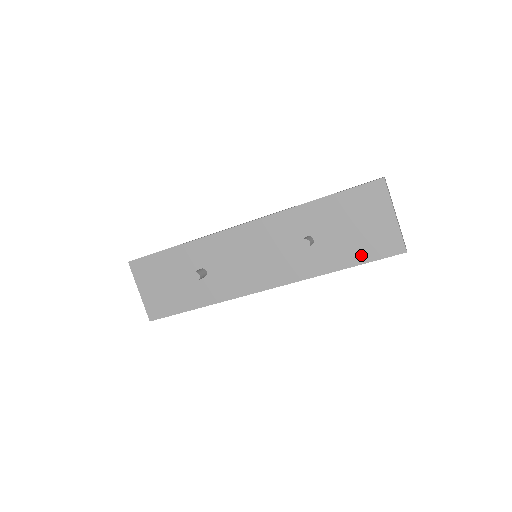
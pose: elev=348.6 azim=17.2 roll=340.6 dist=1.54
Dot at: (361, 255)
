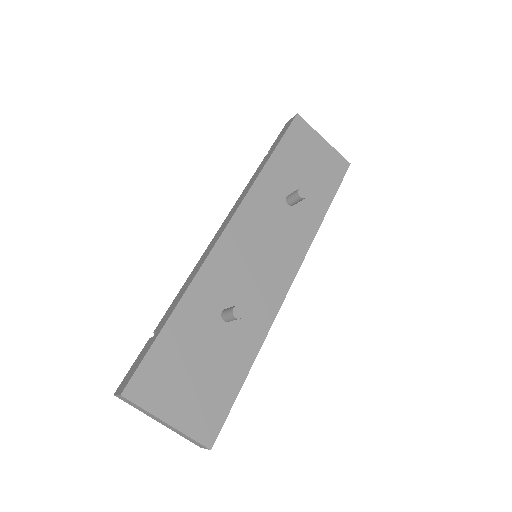
Dot at: (330, 186)
